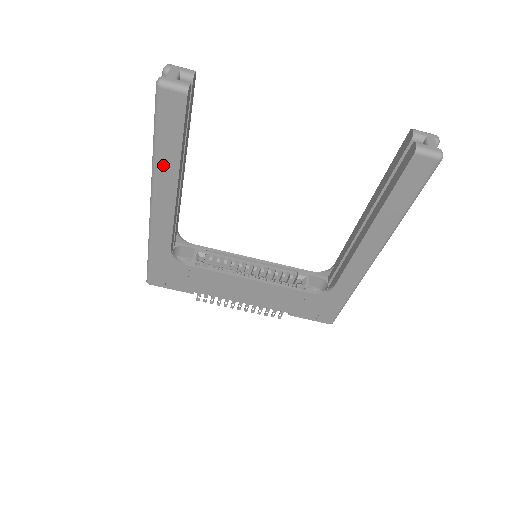
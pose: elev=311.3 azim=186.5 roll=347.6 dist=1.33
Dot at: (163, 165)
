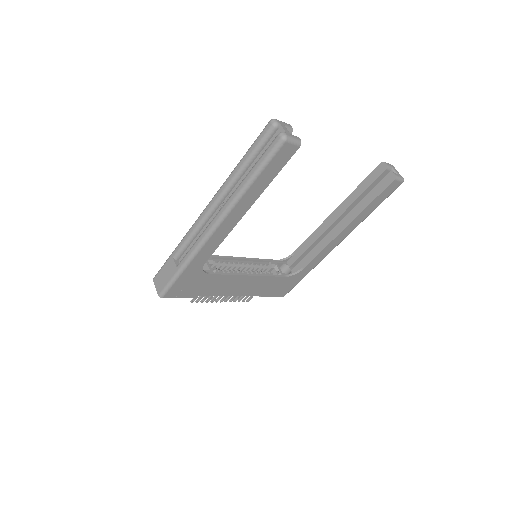
Dot at: (247, 197)
